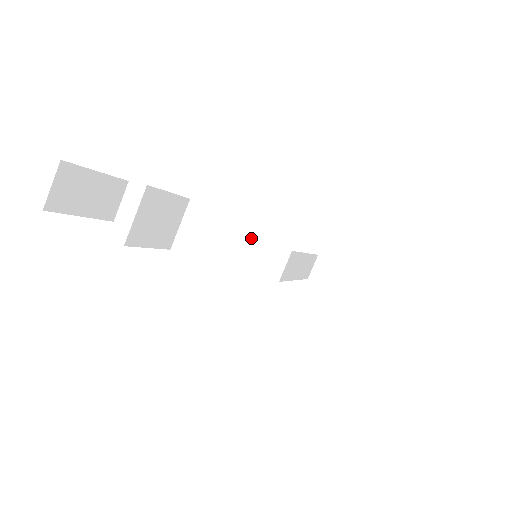
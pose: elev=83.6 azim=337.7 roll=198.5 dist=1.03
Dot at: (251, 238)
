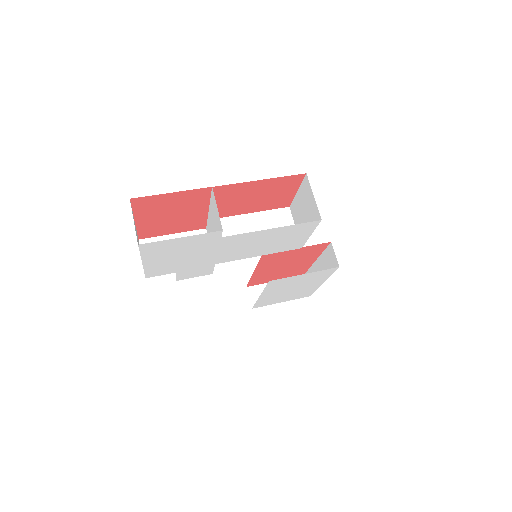
Dot at: (269, 219)
